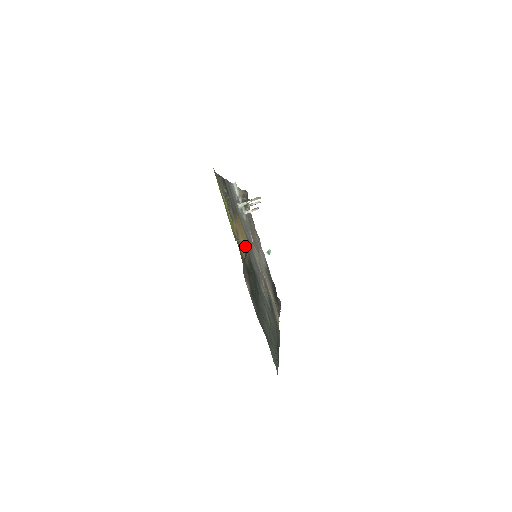
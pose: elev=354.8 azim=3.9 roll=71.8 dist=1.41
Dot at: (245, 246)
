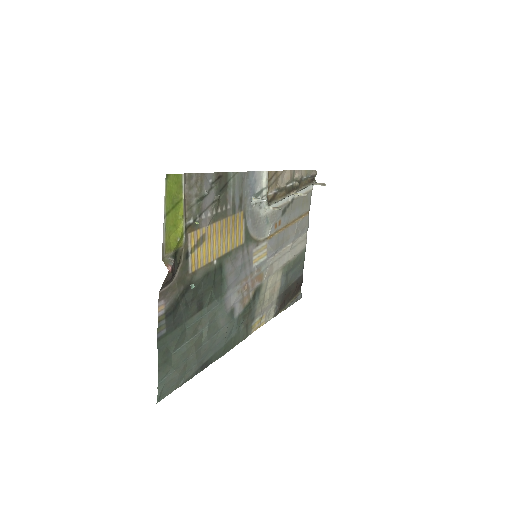
Dot at: (220, 251)
